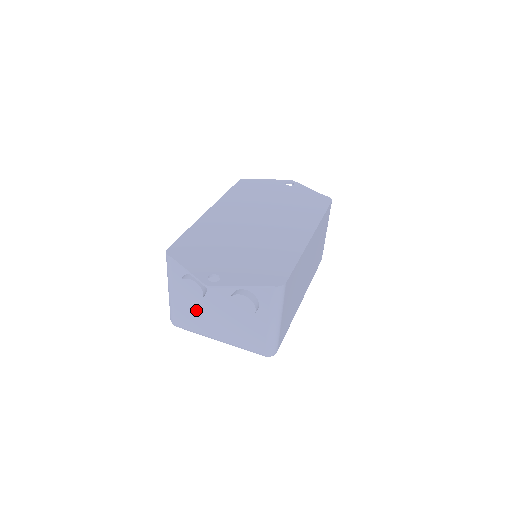
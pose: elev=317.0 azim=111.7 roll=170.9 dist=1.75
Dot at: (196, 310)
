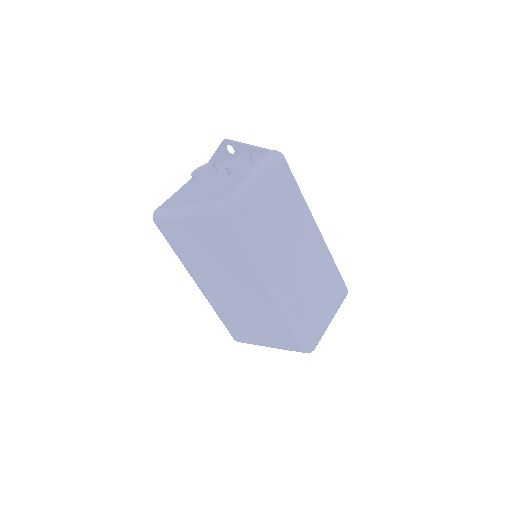
Dot at: (189, 191)
